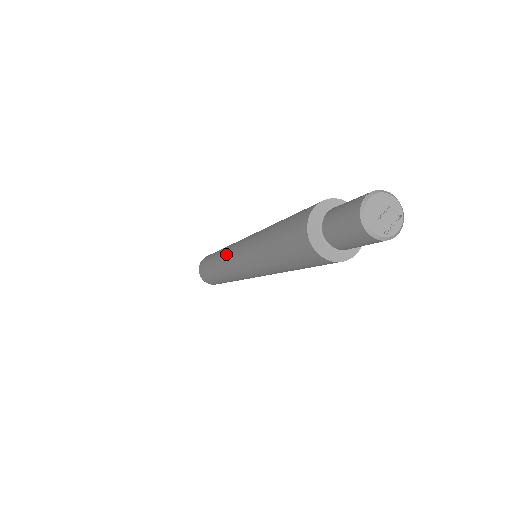
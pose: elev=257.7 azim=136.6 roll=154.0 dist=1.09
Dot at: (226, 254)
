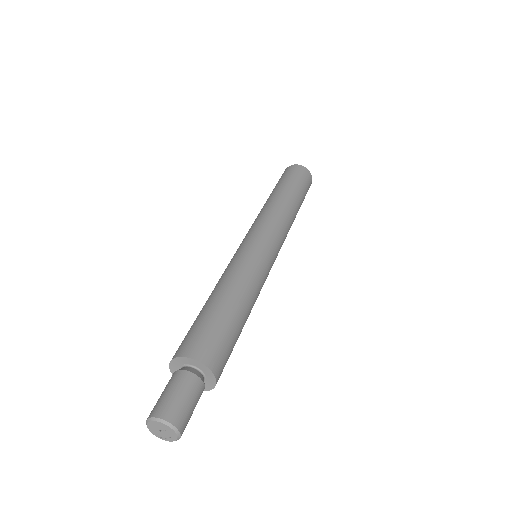
Dot at: (251, 226)
